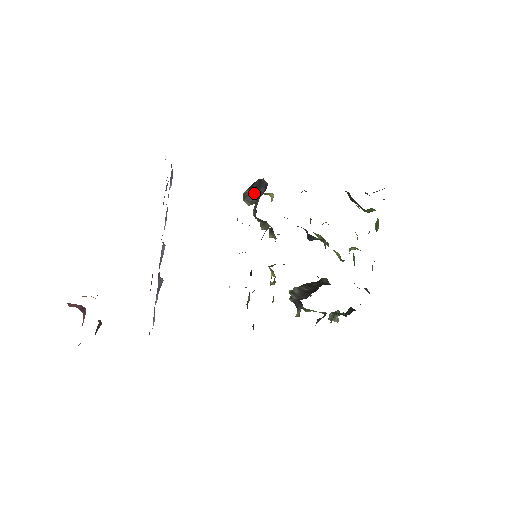
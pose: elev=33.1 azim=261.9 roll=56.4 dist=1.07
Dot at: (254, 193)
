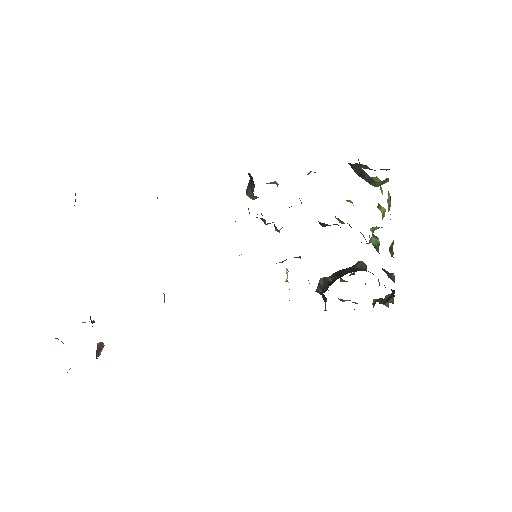
Dot at: (251, 188)
